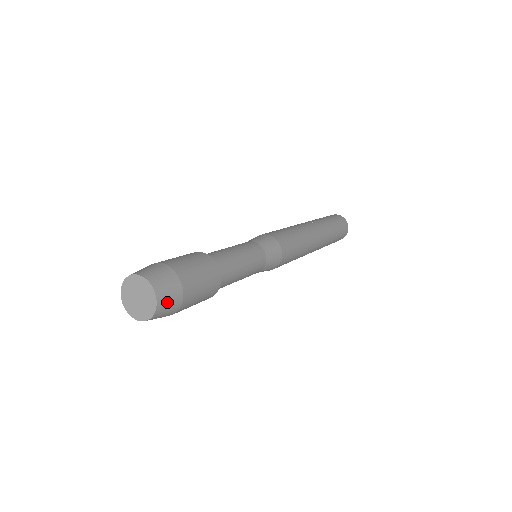
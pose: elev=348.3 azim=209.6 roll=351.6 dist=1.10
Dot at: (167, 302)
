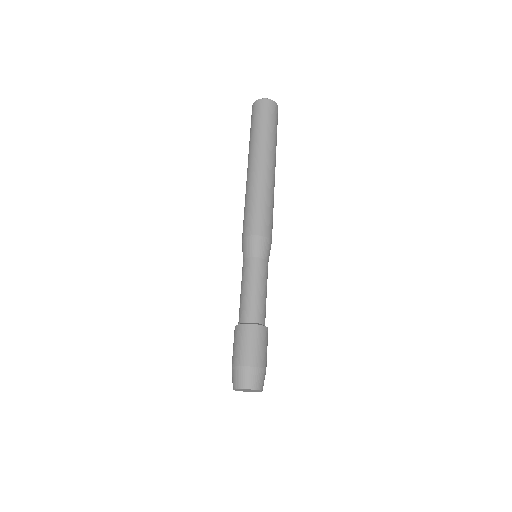
Dot at: (259, 381)
